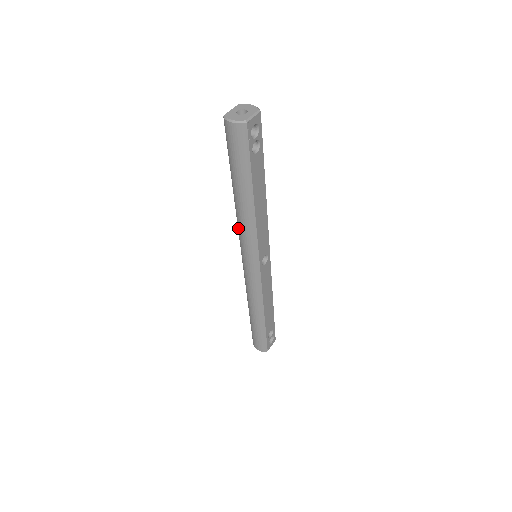
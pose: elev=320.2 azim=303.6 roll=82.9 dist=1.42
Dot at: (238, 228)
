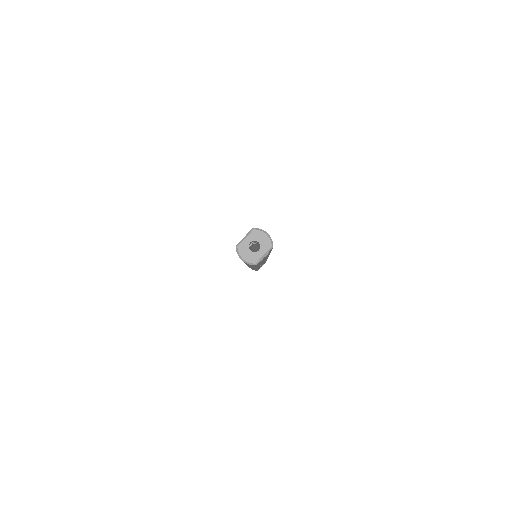
Dot at: occluded
